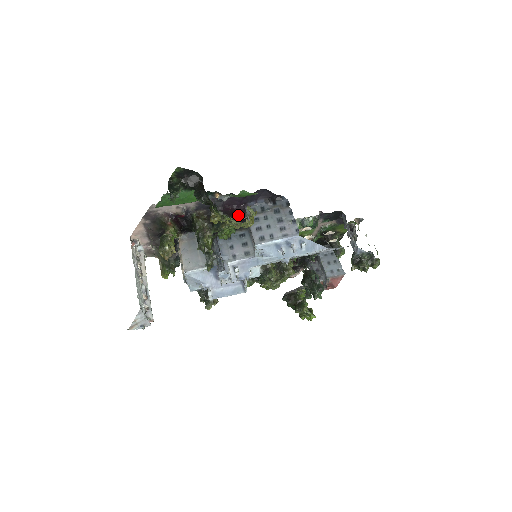
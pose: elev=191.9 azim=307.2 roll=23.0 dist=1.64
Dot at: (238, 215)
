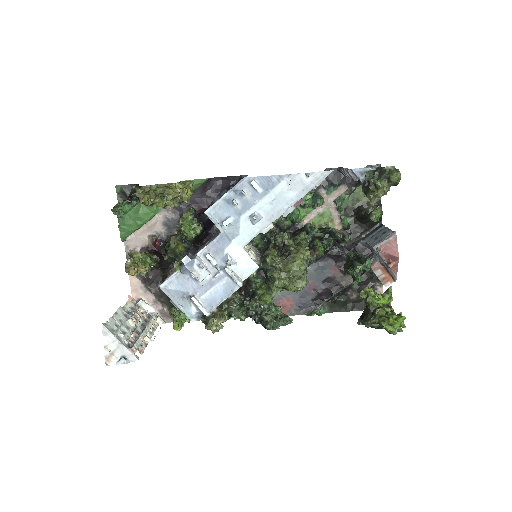
Dot at: (203, 213)
